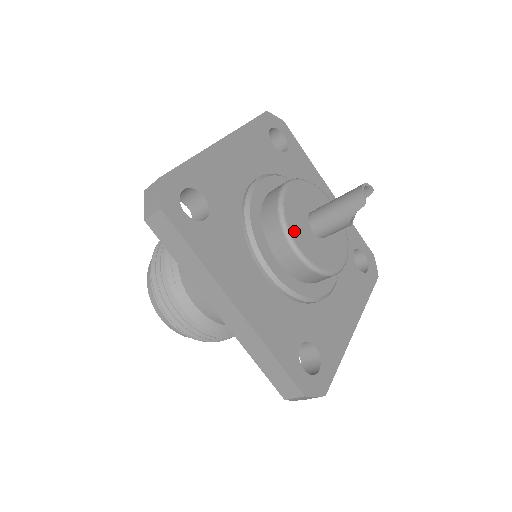
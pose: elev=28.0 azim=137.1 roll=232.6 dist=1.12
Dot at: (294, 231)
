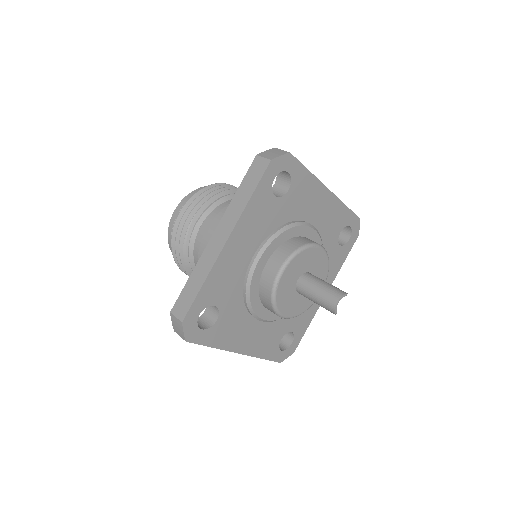
Dot at: (282, 307)
